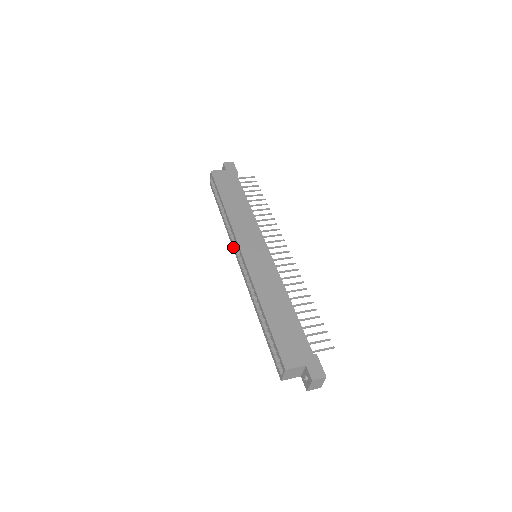
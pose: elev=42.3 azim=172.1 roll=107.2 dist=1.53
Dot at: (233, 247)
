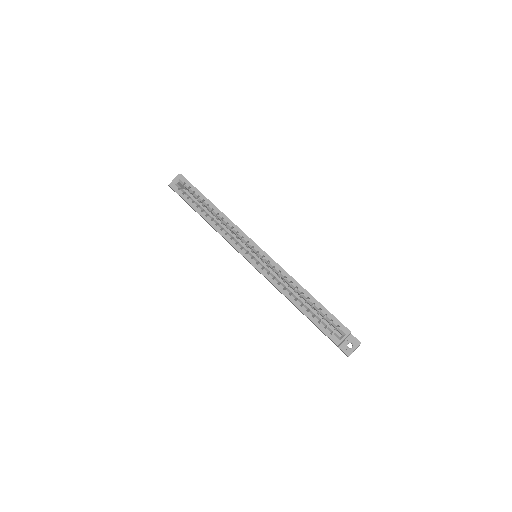
Dot at: (233, 243)
